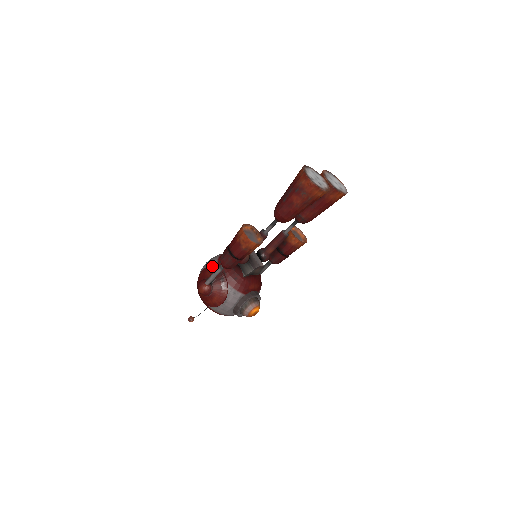
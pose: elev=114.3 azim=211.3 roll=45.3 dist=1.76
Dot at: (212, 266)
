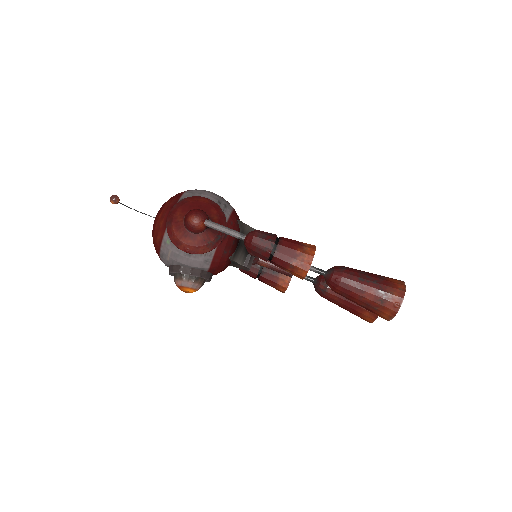
Dot at: (224, 212)
